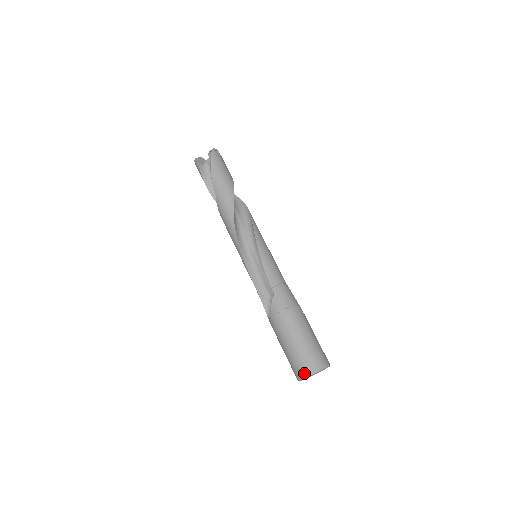
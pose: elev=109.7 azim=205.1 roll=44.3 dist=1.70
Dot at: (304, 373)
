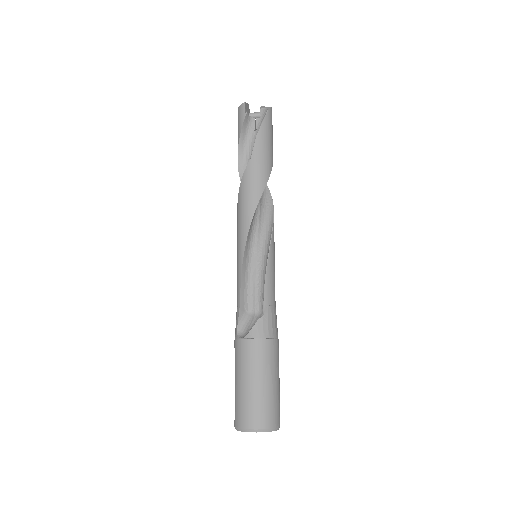
Dot at: (255, 426)
